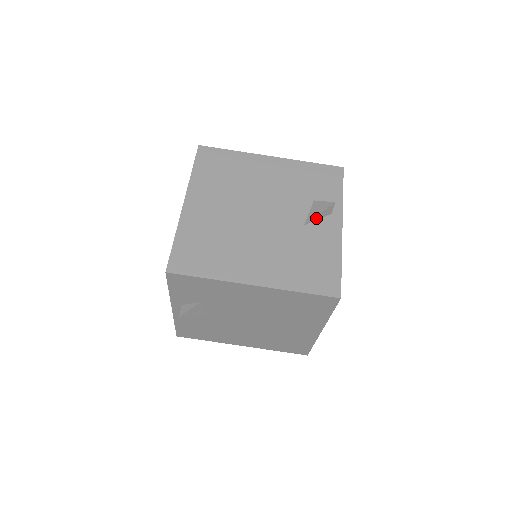
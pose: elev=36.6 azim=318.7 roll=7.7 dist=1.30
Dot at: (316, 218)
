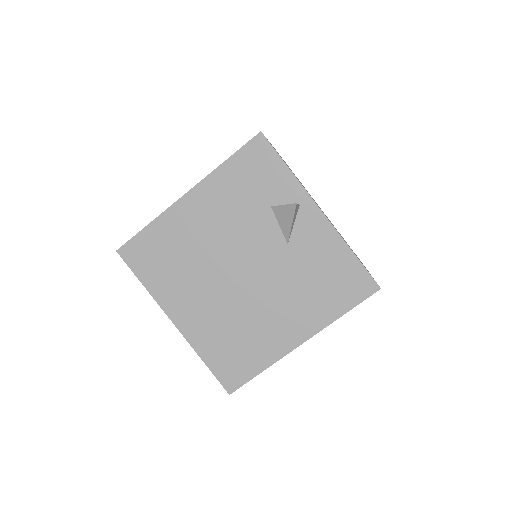
Dot at: (291, 228)
